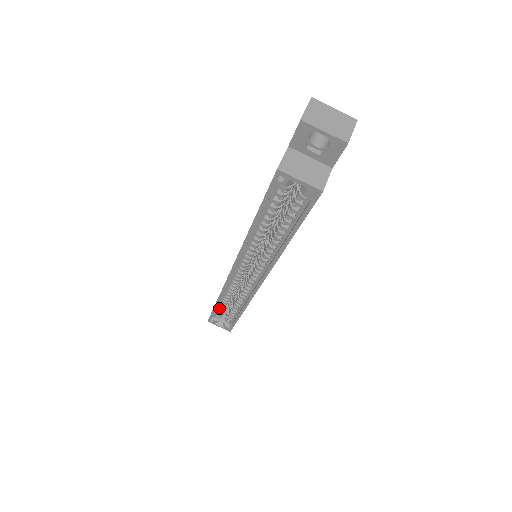
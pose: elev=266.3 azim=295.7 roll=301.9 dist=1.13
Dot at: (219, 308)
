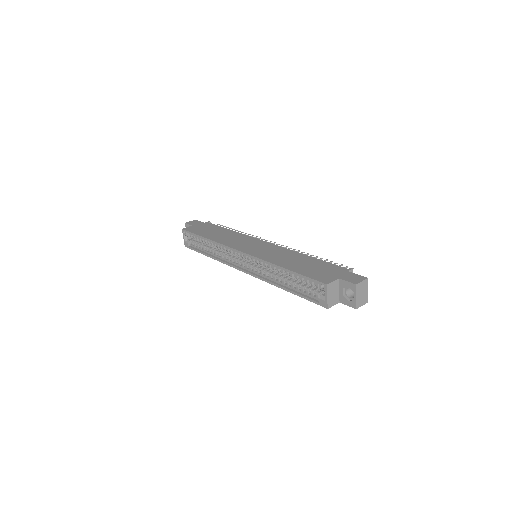
Dot at: occluded
